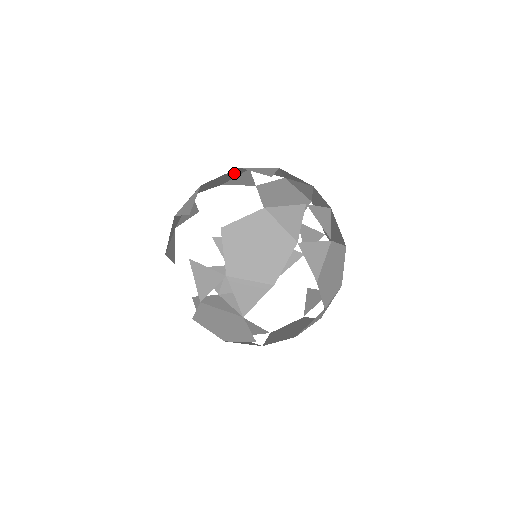
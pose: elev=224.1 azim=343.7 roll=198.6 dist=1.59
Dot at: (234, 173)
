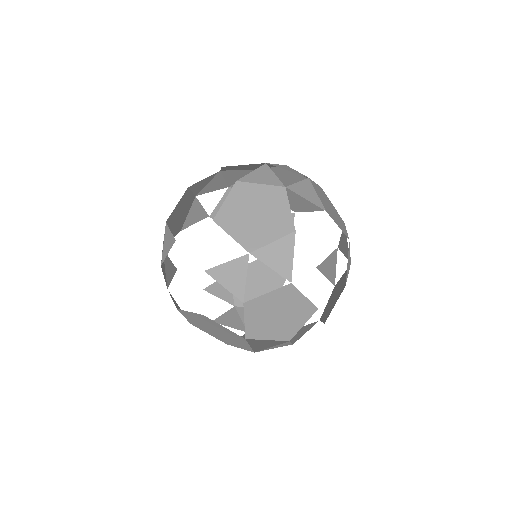
Dot at: (186, 203)
